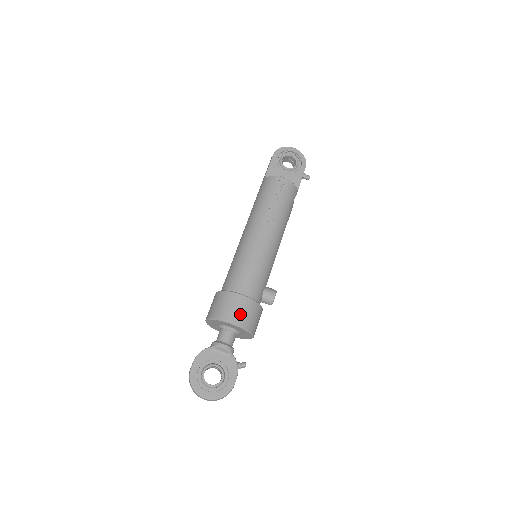
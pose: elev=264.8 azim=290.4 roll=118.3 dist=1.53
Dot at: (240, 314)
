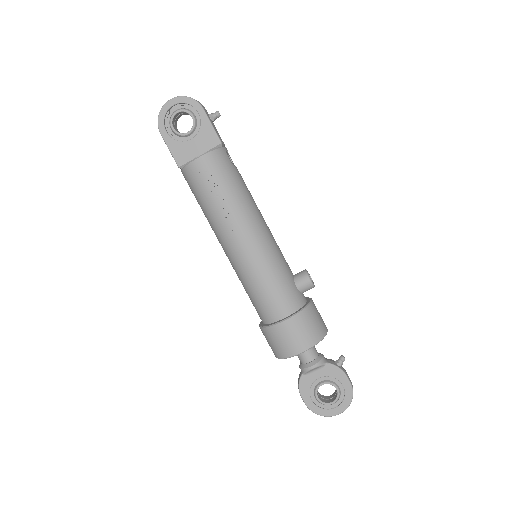
Dot at: (300, 339)
